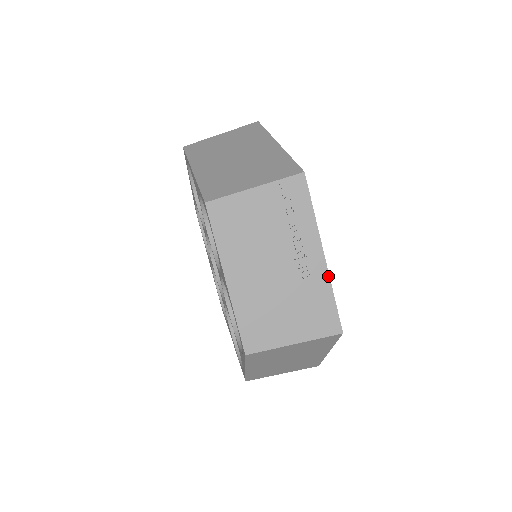
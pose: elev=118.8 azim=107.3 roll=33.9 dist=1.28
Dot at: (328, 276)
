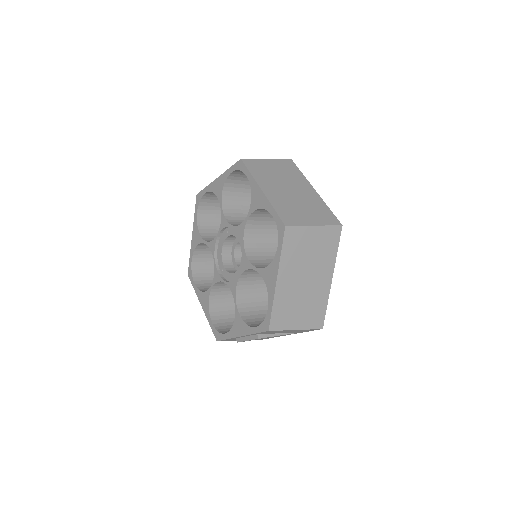
Dot at: occluded
